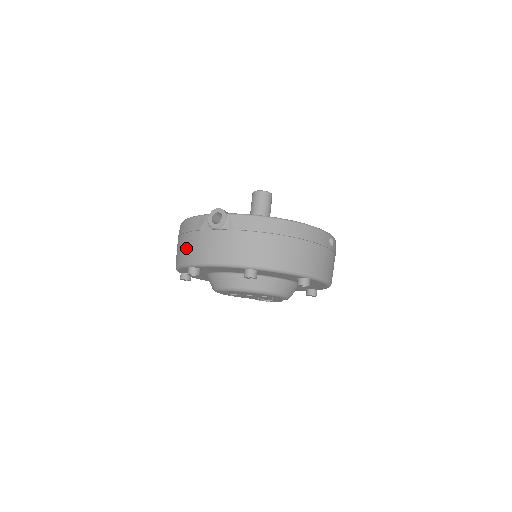
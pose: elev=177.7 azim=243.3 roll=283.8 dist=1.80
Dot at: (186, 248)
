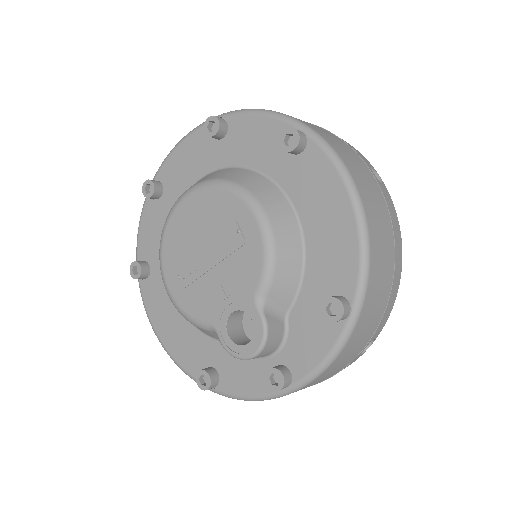
Dot at: occluded
